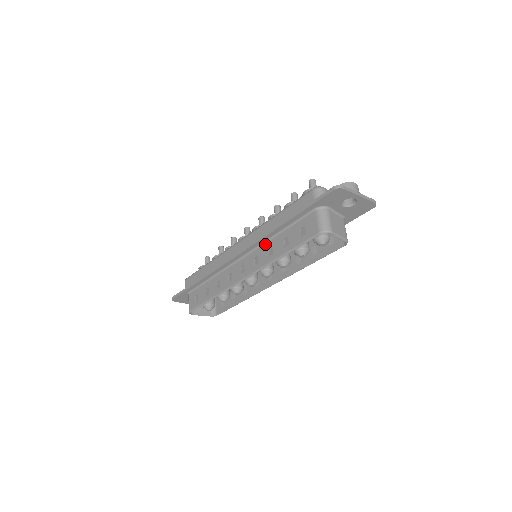
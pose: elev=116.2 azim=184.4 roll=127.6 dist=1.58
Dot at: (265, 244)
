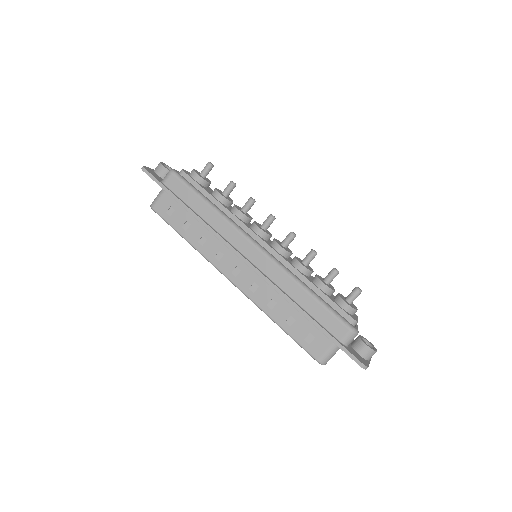
Dot at: (274, 290)
